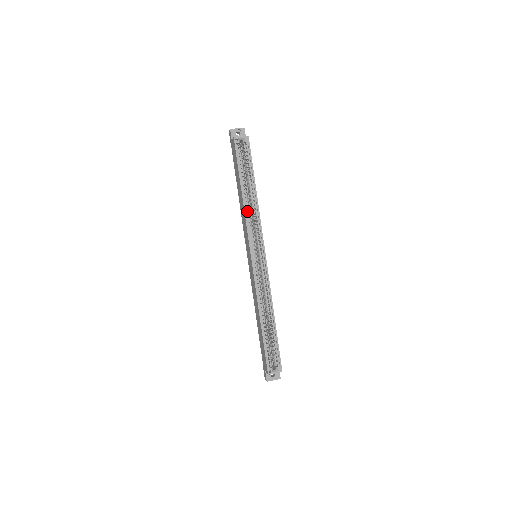
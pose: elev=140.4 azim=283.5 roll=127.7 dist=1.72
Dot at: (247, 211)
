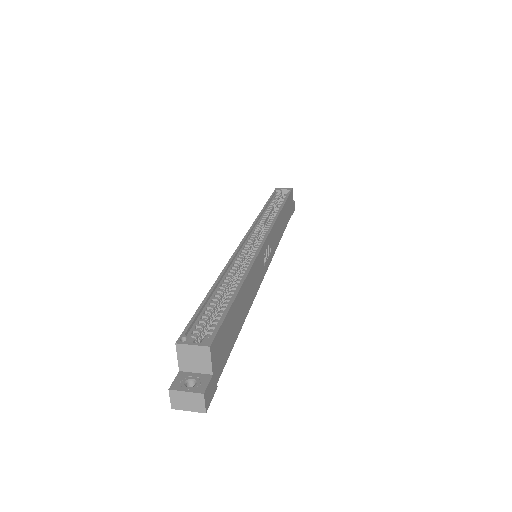
Dot at: (263, 217)
